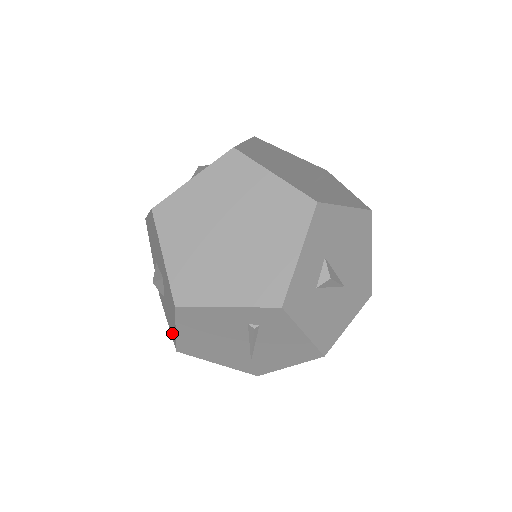
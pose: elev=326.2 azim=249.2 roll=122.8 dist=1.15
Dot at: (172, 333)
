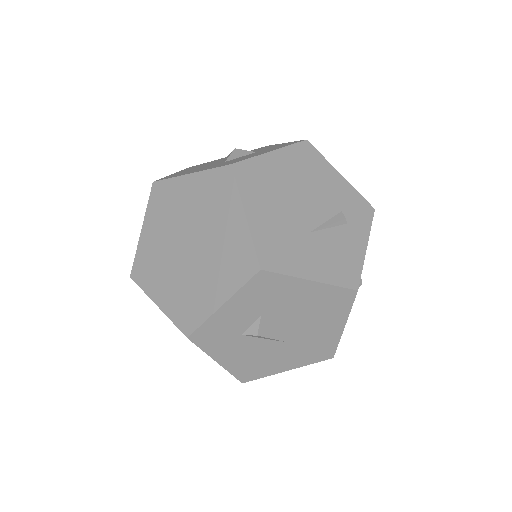
Dot at: occluded
